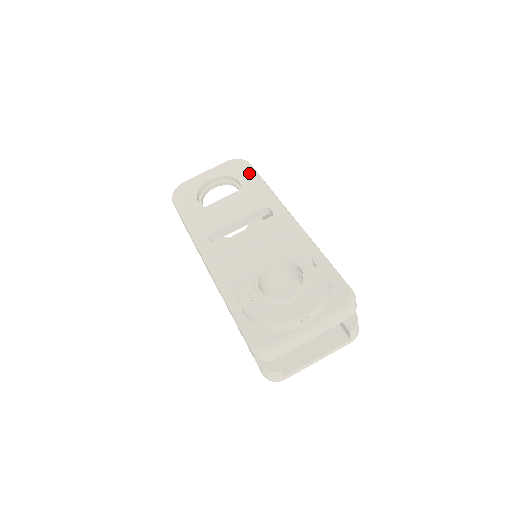
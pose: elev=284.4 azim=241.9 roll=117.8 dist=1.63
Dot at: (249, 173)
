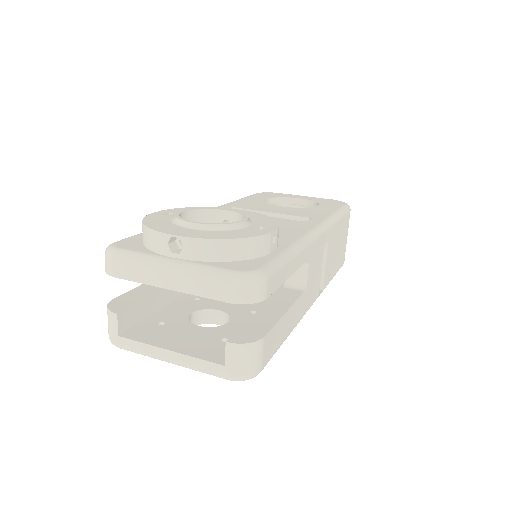
Dot at: (336, 206)
